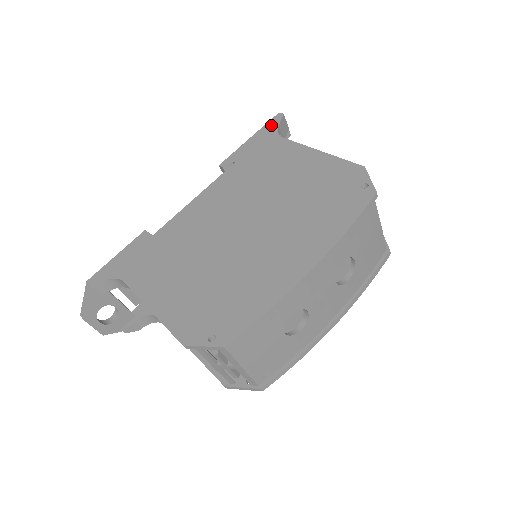
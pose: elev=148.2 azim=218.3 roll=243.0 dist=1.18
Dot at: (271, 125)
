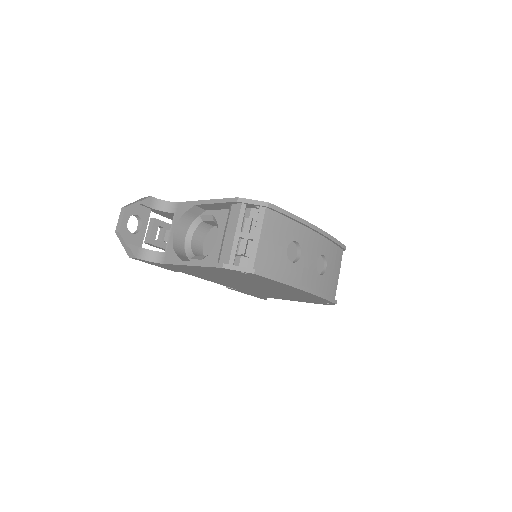
Dot at: occluded
